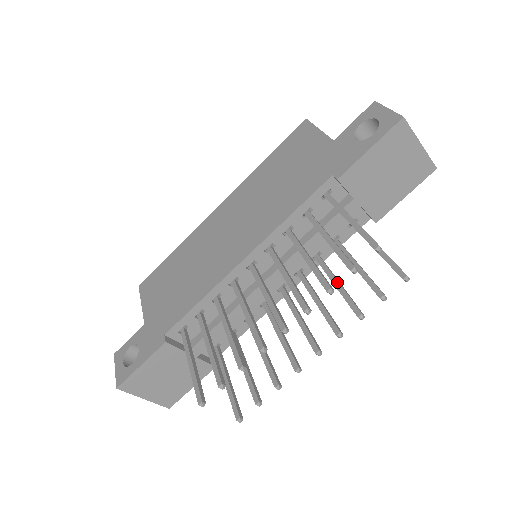
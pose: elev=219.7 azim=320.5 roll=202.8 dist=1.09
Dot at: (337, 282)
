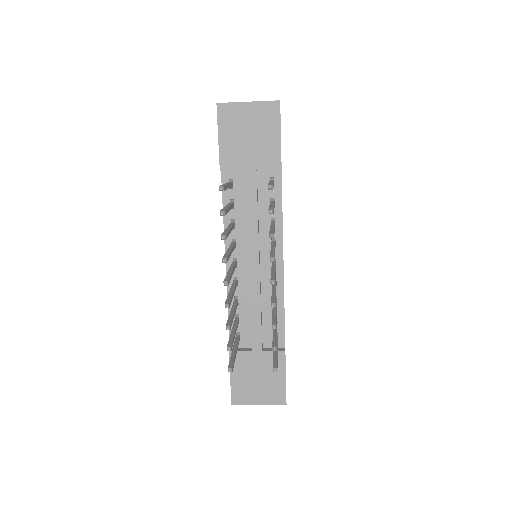
Dot at: occluded
